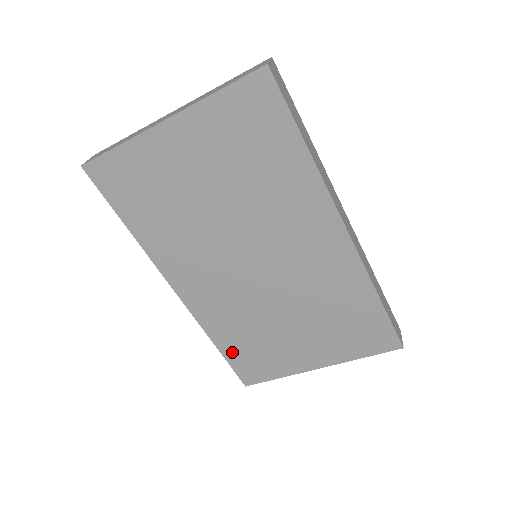
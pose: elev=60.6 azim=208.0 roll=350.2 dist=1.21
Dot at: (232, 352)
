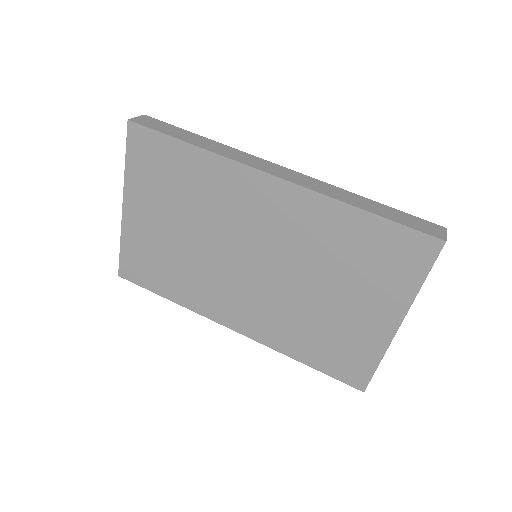
Dot at: (318, 360)
